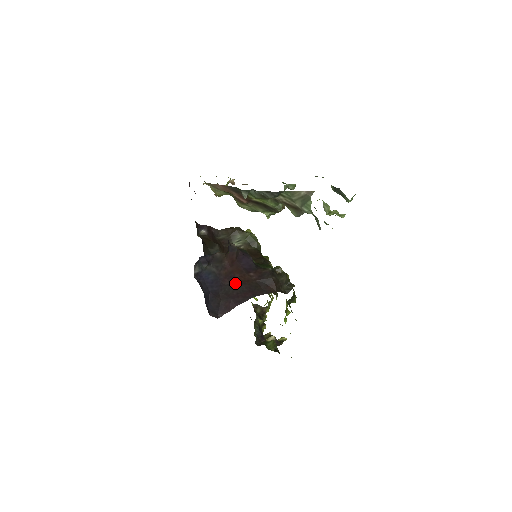
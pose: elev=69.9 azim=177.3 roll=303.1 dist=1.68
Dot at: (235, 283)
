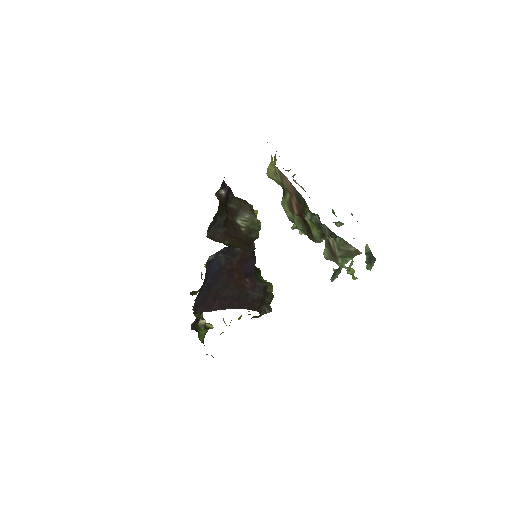
Dot at: (230, 283)
